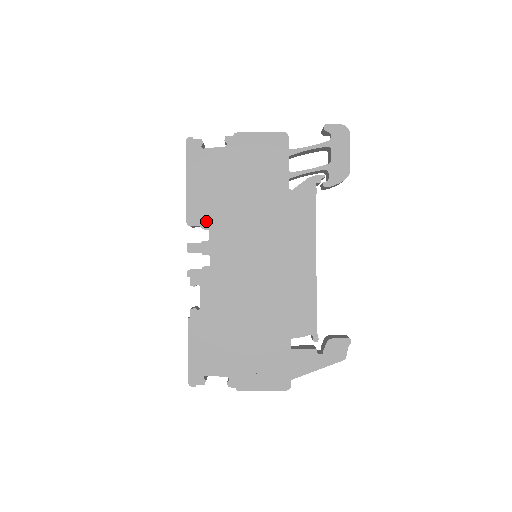
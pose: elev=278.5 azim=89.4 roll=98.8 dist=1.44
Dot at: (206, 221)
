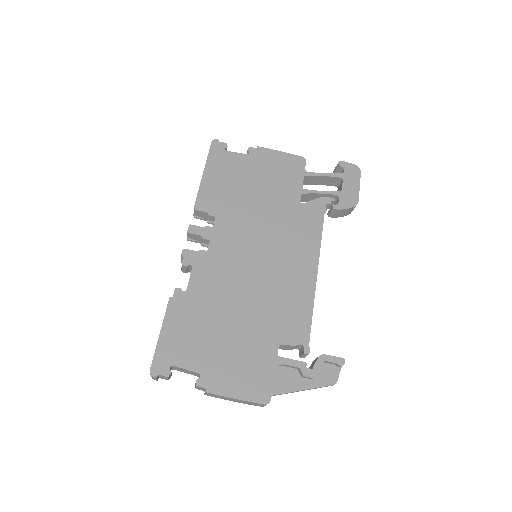
Dot at: (214, 209)
